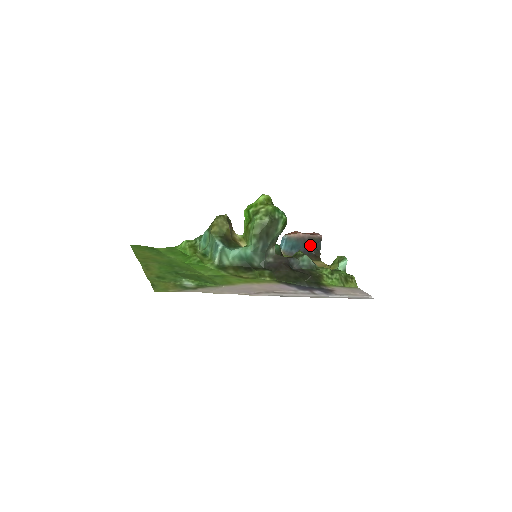
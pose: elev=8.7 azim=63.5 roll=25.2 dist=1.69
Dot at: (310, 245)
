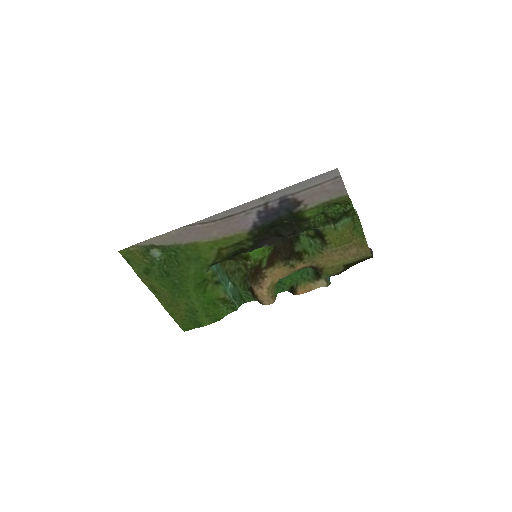
Dot at: occluded
